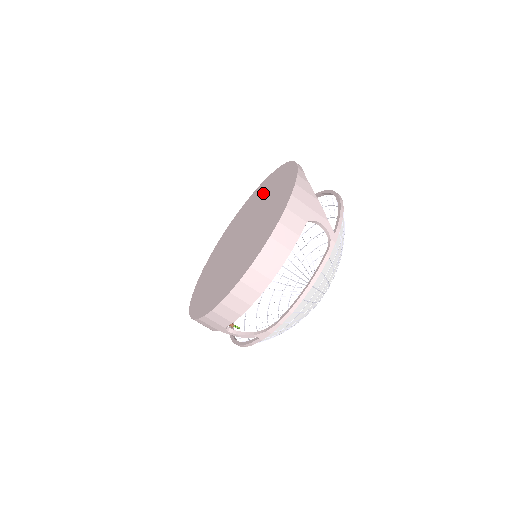
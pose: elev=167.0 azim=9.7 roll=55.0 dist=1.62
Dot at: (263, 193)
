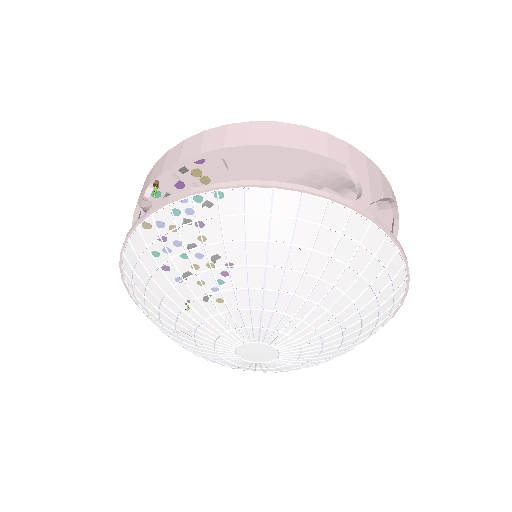
Dot at: occluded
